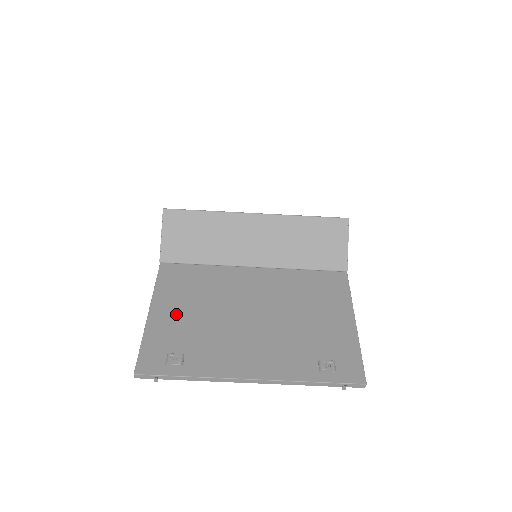
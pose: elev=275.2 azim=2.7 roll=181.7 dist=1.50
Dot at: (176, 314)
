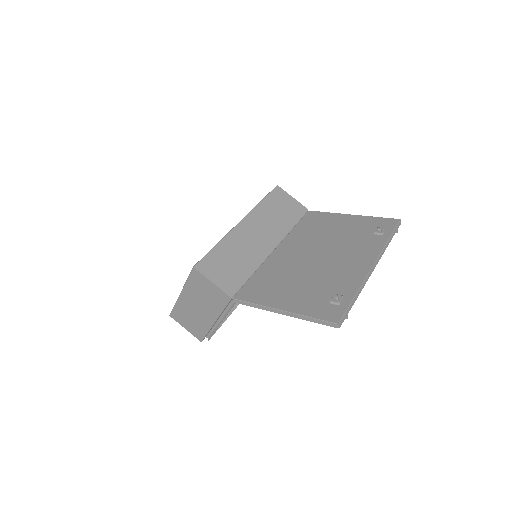
Dot at: (293, 295)
